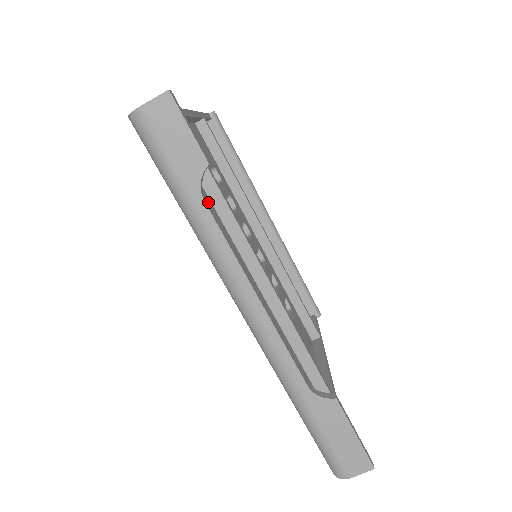
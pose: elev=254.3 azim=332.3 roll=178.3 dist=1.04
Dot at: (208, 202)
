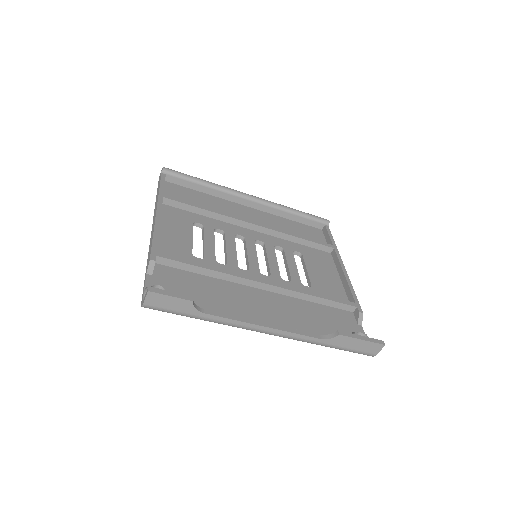
Dot at: (206, 281)
